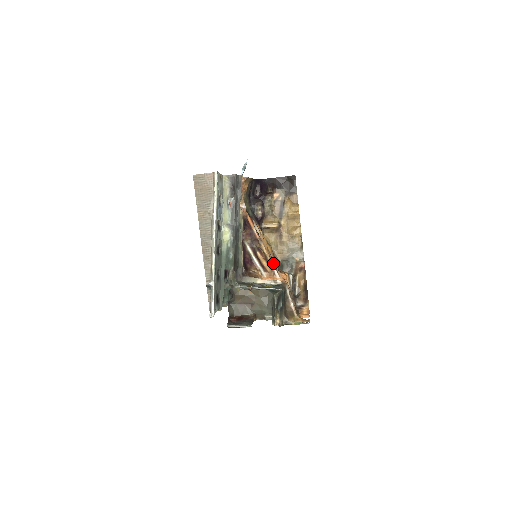
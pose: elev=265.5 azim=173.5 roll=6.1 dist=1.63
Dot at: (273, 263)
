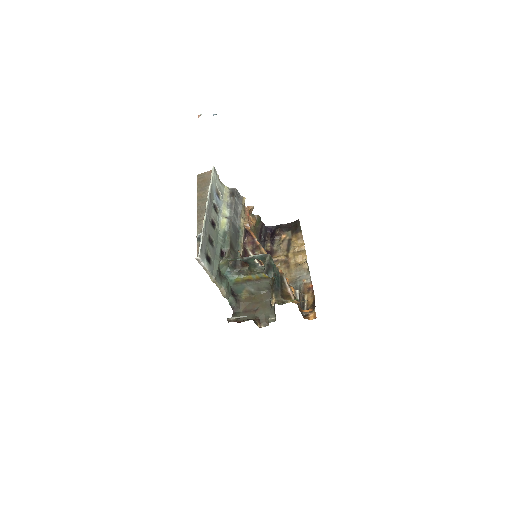
Dot at: occluded
